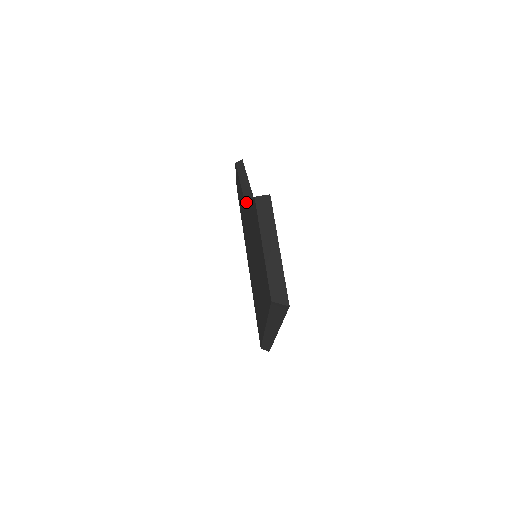
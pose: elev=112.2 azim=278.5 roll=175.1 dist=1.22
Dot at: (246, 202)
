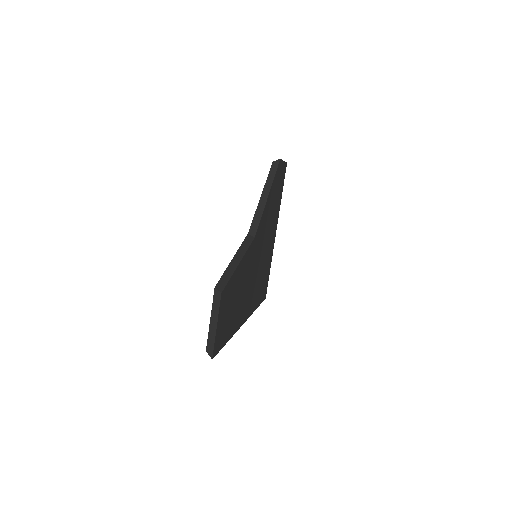
Dot at: (250, 229)
